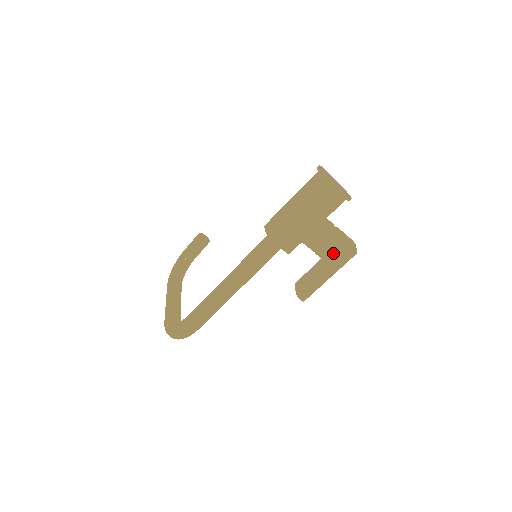
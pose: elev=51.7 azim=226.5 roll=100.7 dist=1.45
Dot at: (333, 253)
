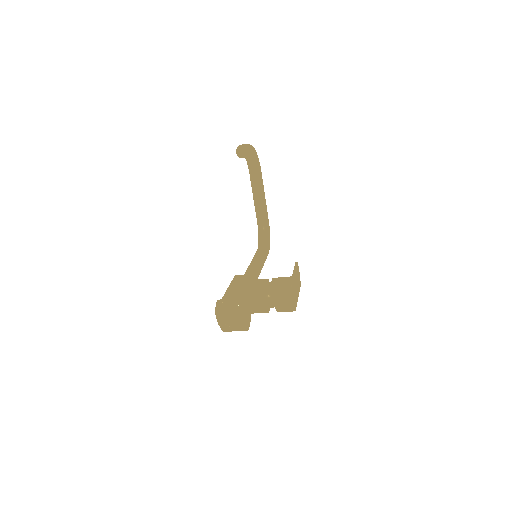
Dot at: occluded
